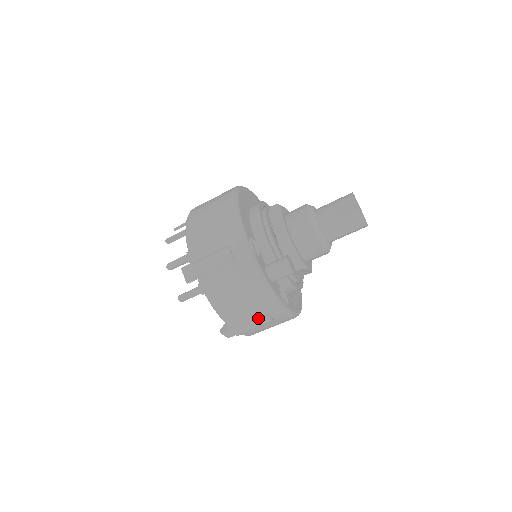
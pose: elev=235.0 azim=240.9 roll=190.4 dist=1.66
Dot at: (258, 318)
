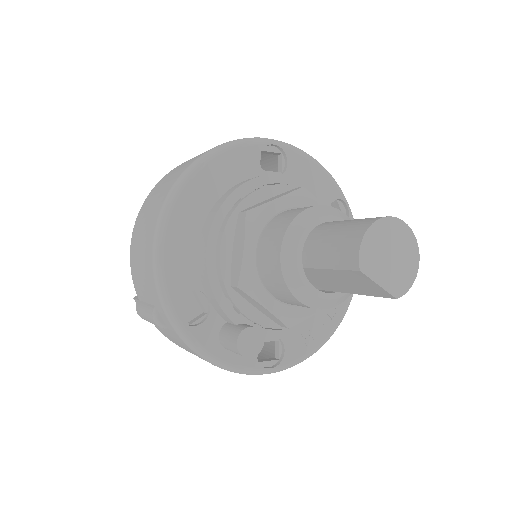
Dot at: occluded
